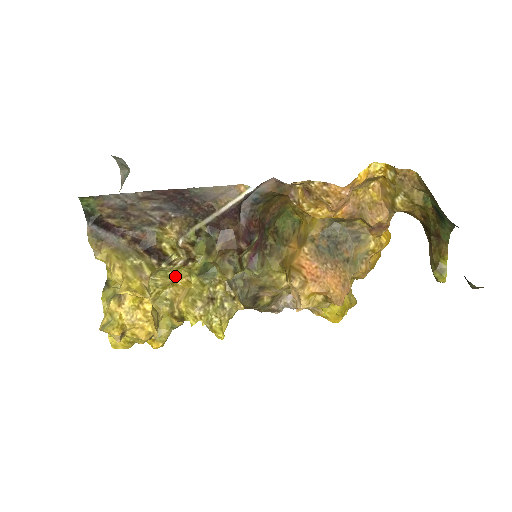
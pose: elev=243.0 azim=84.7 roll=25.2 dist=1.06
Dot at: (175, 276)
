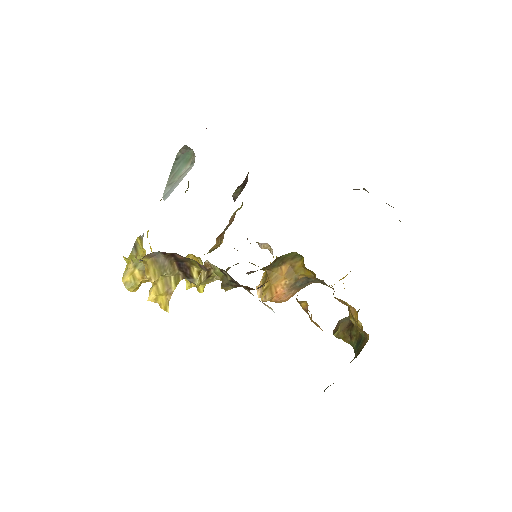
Dot at: occluded
